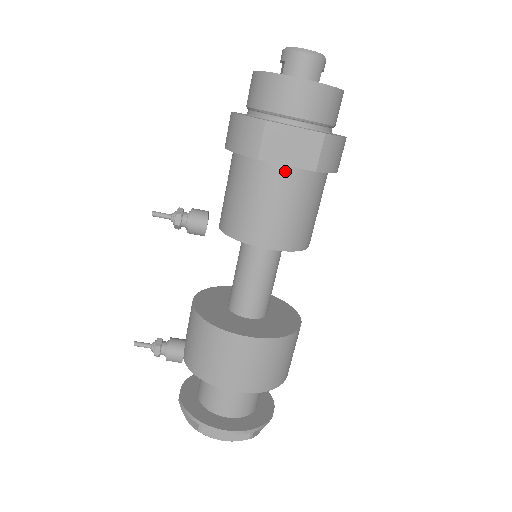
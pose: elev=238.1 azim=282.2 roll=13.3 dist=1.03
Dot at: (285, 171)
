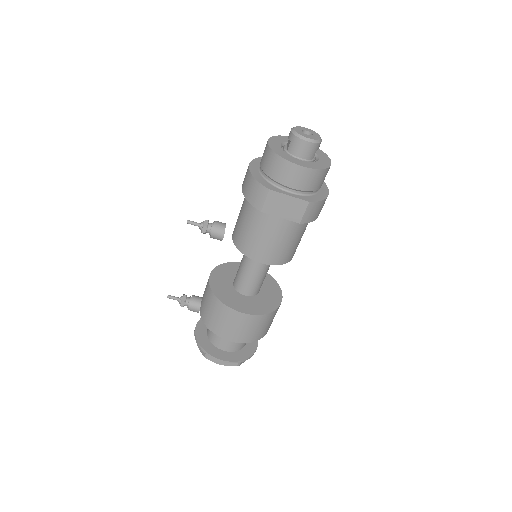
Dot at: (279, 220)
